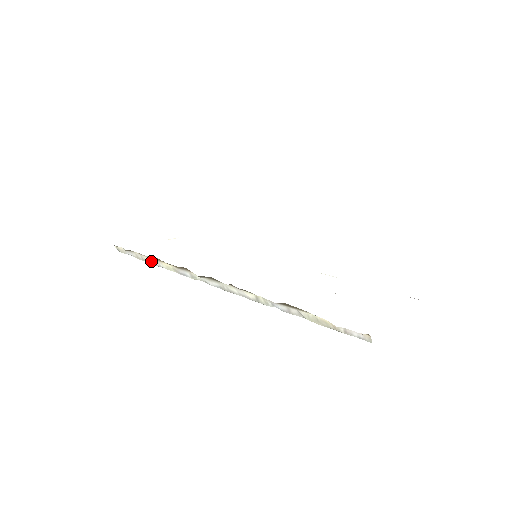
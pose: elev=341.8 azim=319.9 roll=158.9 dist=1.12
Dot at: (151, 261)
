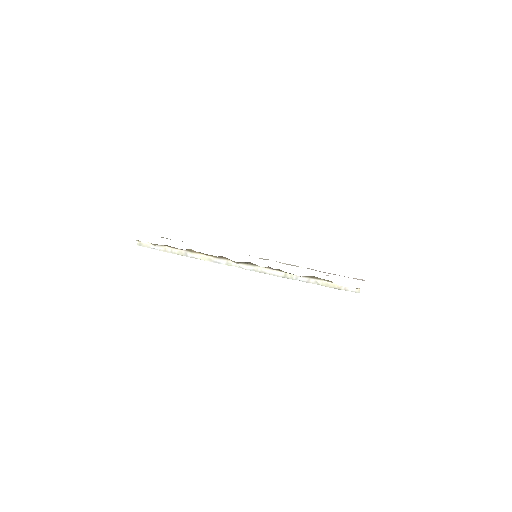
Dot at: (183, 253)
